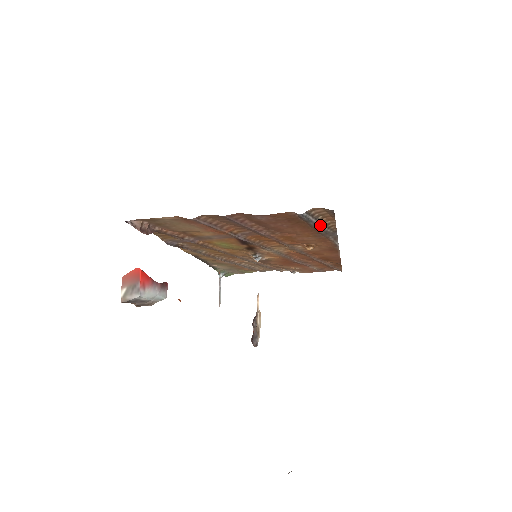
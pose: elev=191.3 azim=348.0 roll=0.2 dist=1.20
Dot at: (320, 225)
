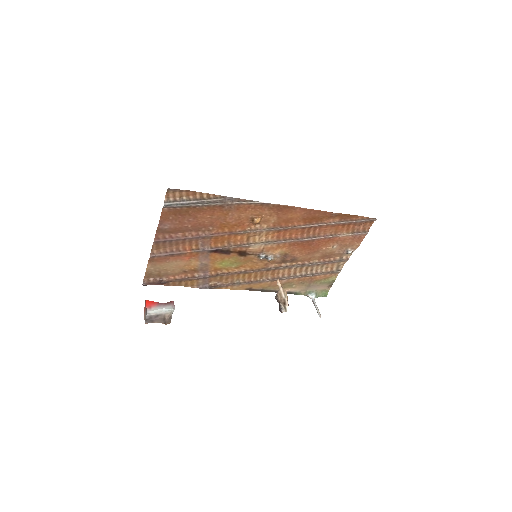
Dot at: (197, 202)
